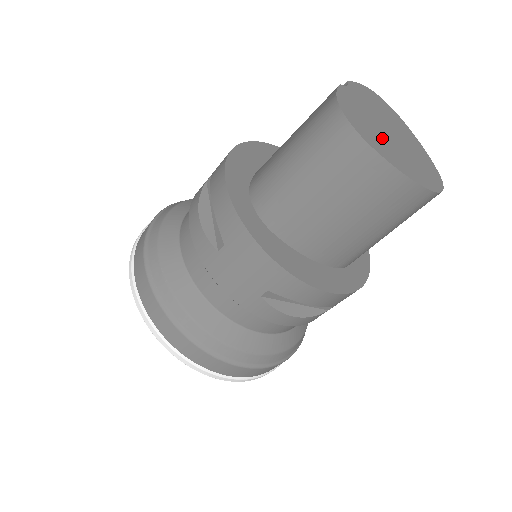
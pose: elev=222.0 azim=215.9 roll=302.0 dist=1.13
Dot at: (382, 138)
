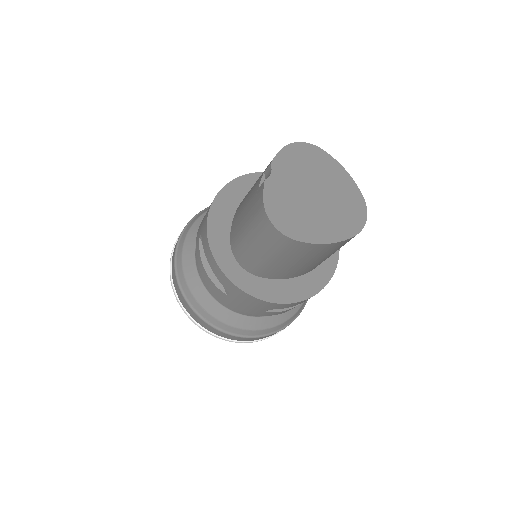
Dot at: (307, 215)
